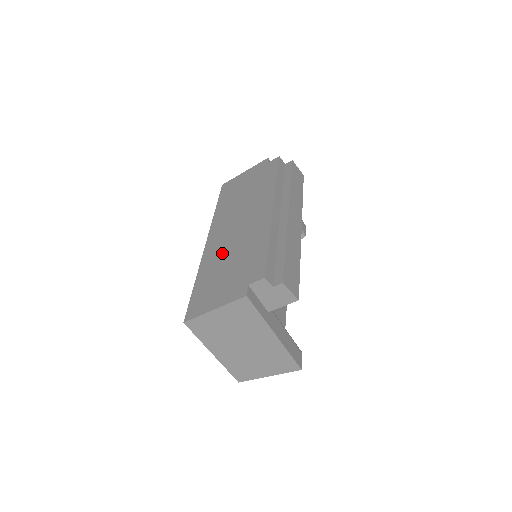
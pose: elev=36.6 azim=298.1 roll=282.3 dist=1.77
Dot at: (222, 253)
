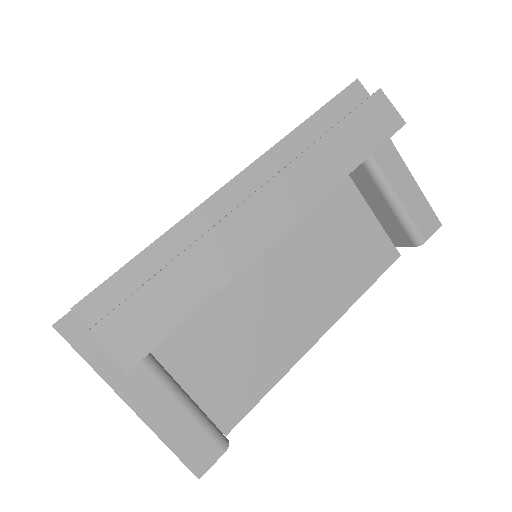
Dot at: occluded
